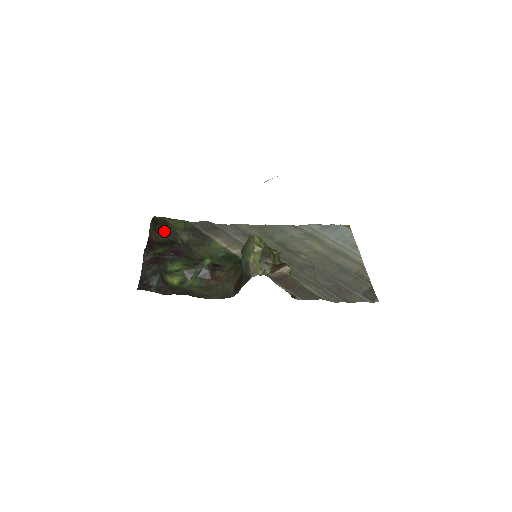
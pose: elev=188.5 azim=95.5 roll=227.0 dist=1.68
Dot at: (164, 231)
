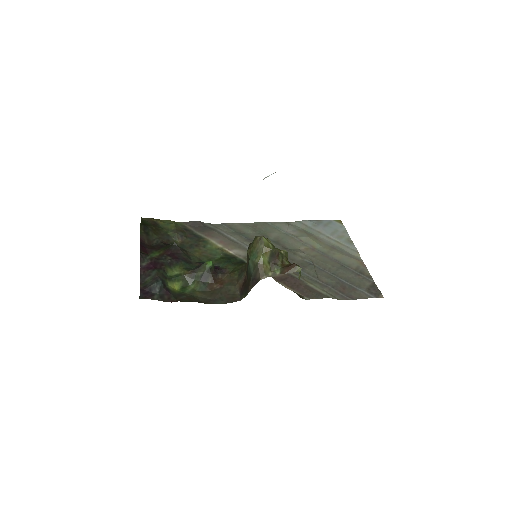
Dot at: (155, 233)
